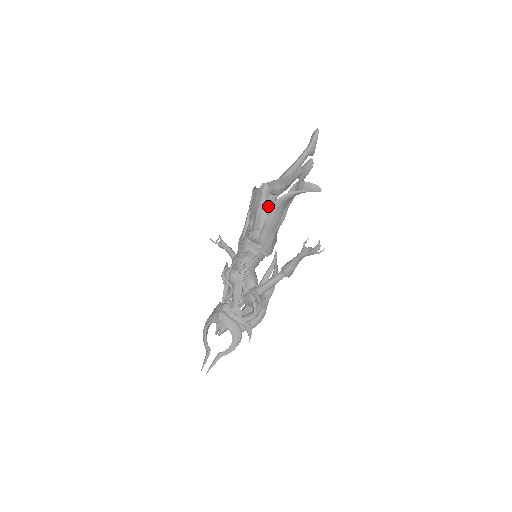
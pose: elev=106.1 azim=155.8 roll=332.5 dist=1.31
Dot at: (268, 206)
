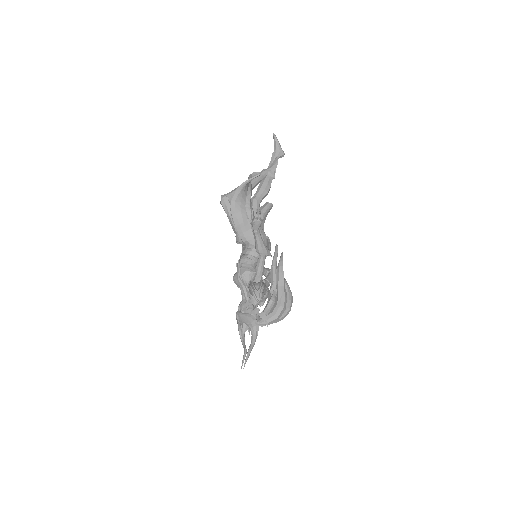
Dot at: occluded
